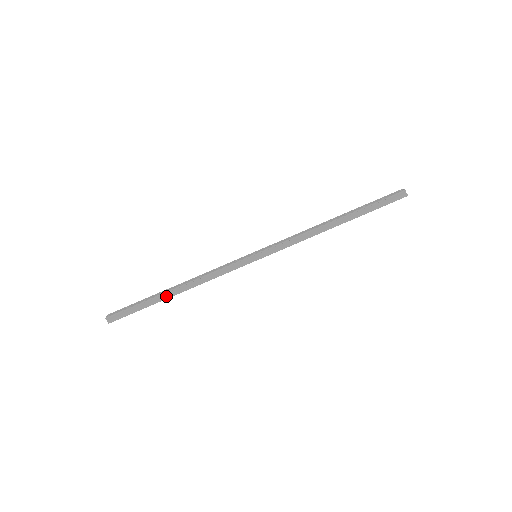
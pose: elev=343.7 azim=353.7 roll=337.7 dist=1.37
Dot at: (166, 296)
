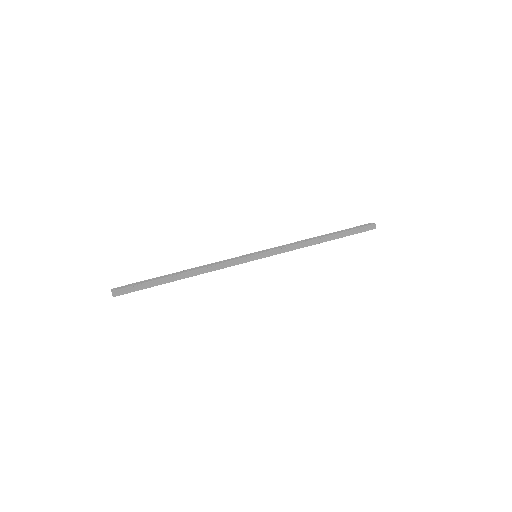
Dot at: (173, 279)
